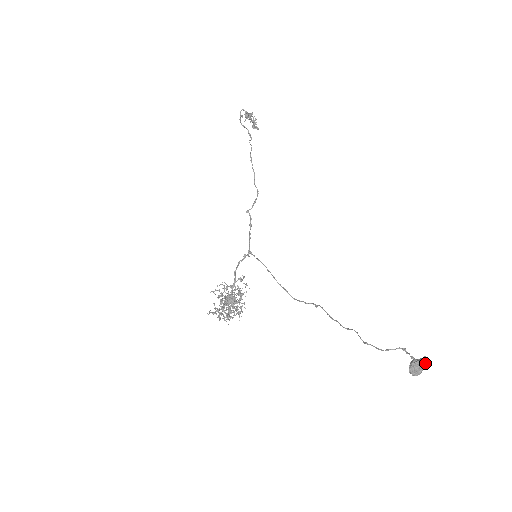
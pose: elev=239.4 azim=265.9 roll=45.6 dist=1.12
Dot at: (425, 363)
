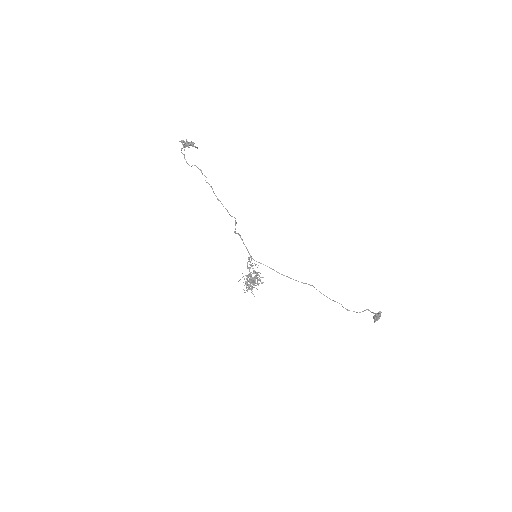
Dot at: (380, 315)
